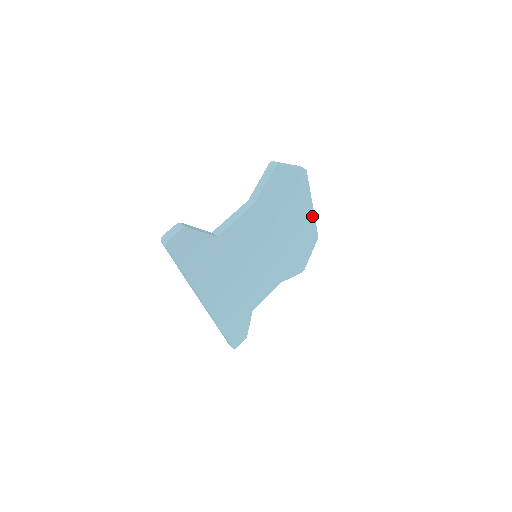
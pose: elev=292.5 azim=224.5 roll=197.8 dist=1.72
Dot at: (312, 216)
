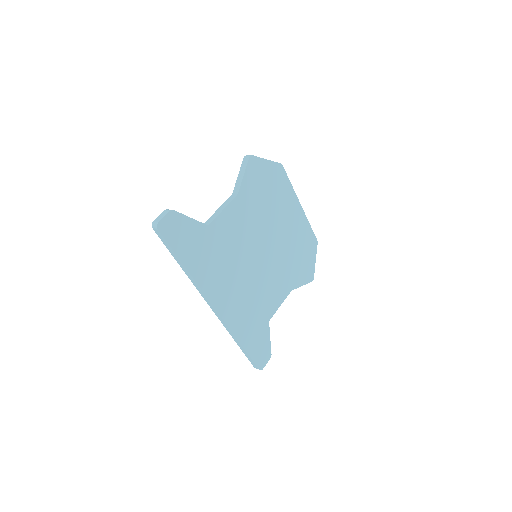
Dot at: (303, 216)
